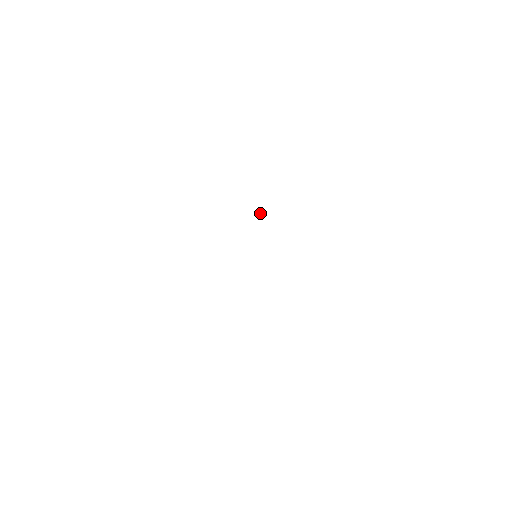
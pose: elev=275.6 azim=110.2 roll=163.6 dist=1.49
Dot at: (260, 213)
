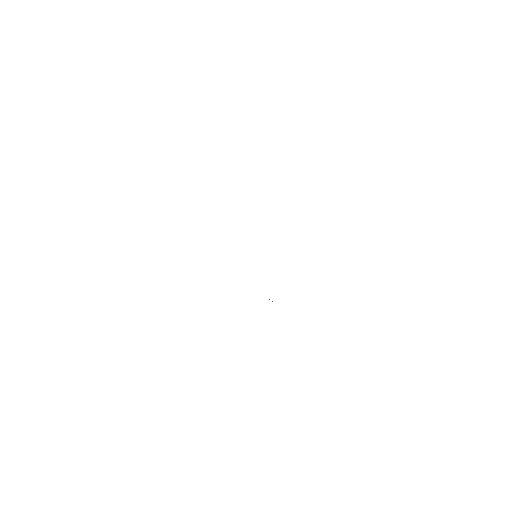
Dot at: occluded
